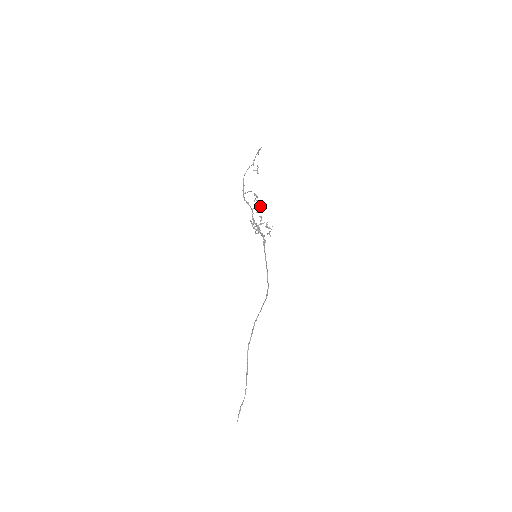
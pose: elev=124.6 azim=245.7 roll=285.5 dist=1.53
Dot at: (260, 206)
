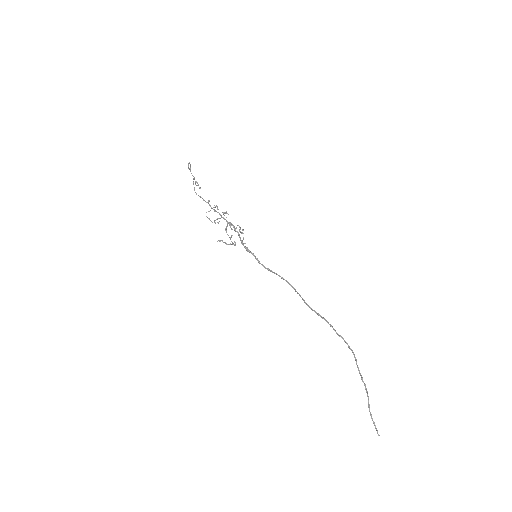
Dot at: (223, 214)
